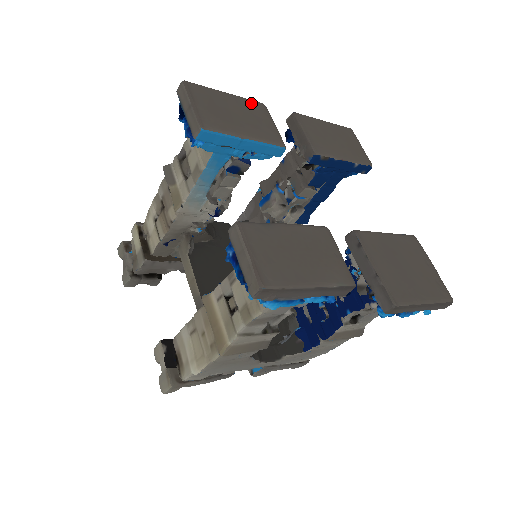
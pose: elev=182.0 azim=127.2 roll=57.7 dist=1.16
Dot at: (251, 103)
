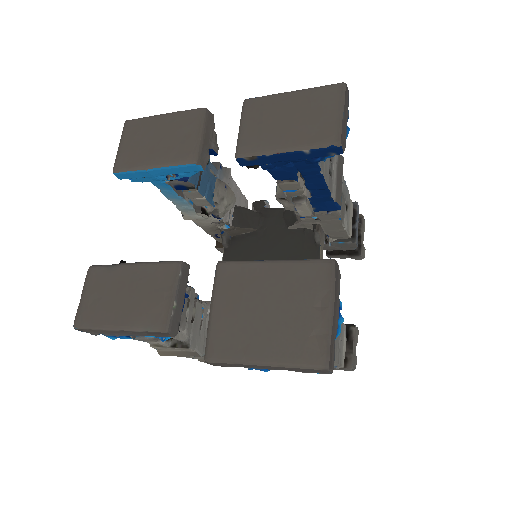
Dot at: (185, 115)
